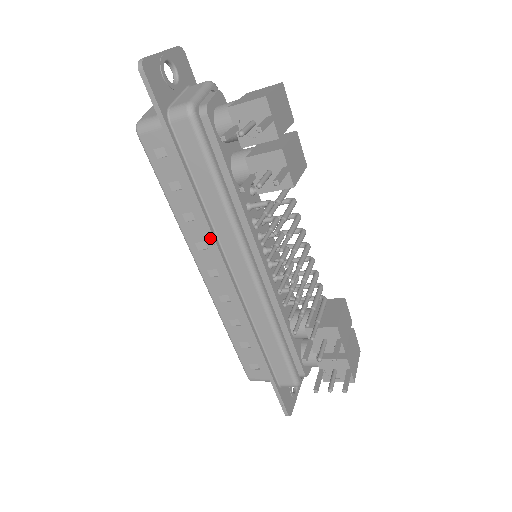
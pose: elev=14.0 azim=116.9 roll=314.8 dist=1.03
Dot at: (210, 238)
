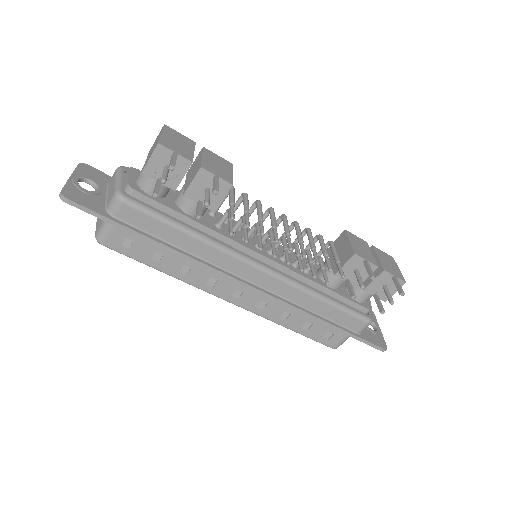
Dot at: occluded
